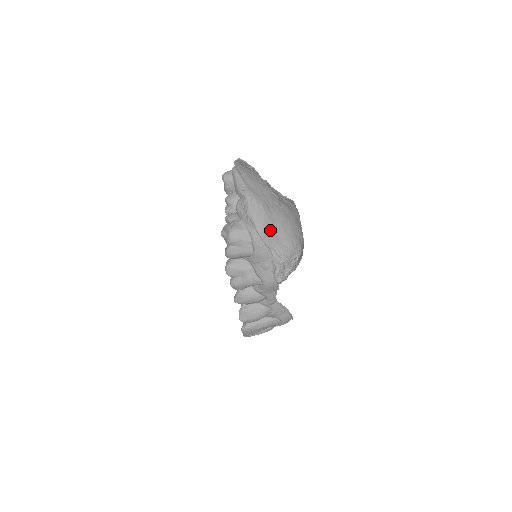
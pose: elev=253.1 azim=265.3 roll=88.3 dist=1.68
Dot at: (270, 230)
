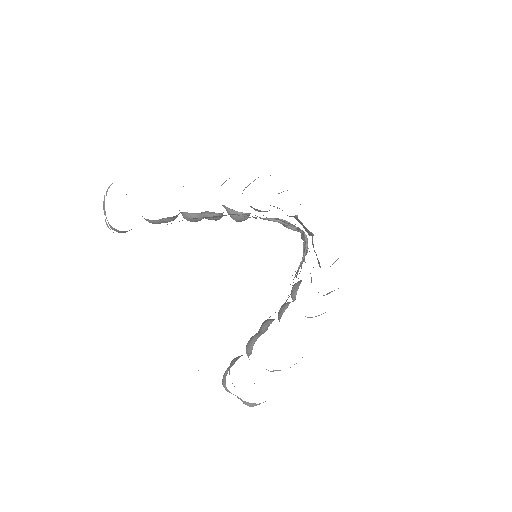
Dot at: occluded
